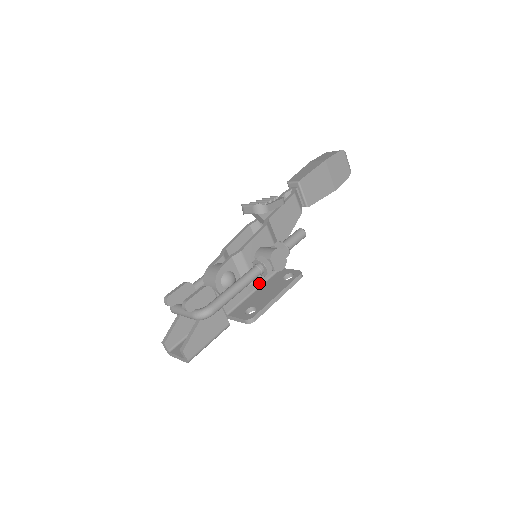
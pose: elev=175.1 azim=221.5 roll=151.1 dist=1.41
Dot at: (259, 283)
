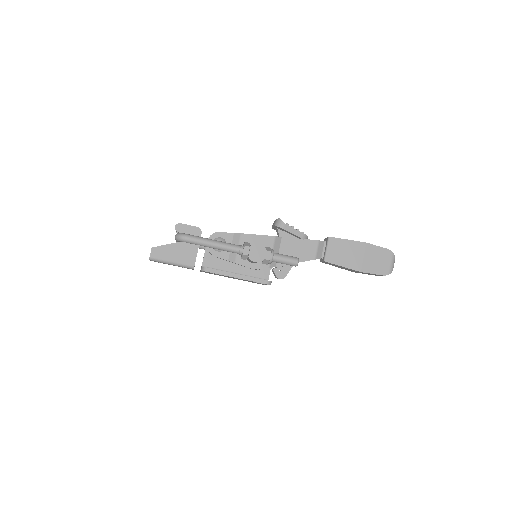
Dot at: (242, 273)
